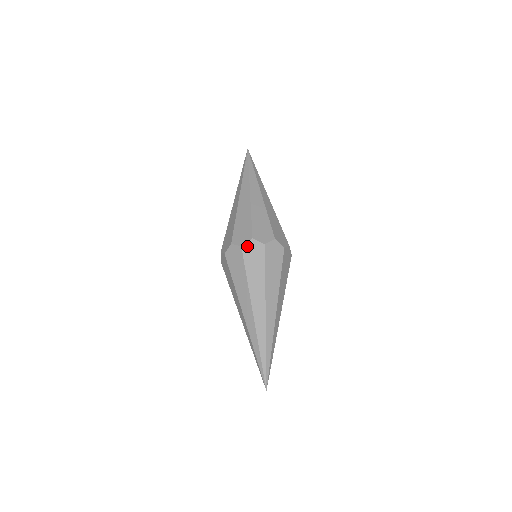
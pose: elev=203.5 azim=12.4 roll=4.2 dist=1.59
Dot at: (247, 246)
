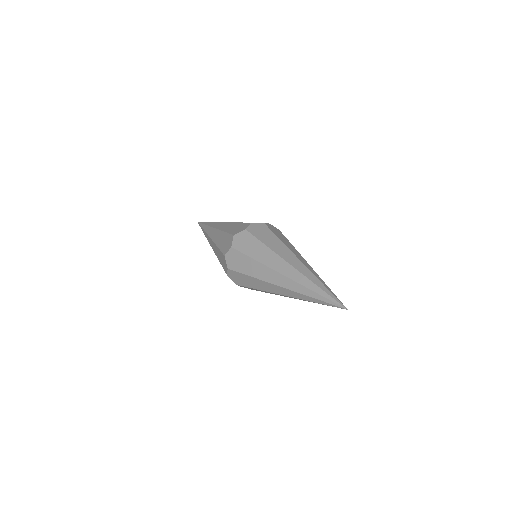
Dot at: (235, 243)
